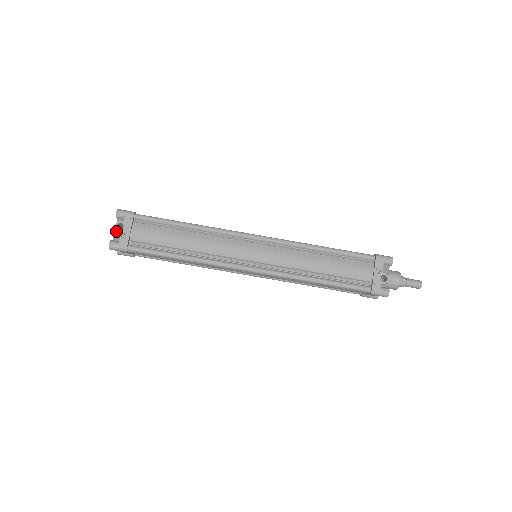
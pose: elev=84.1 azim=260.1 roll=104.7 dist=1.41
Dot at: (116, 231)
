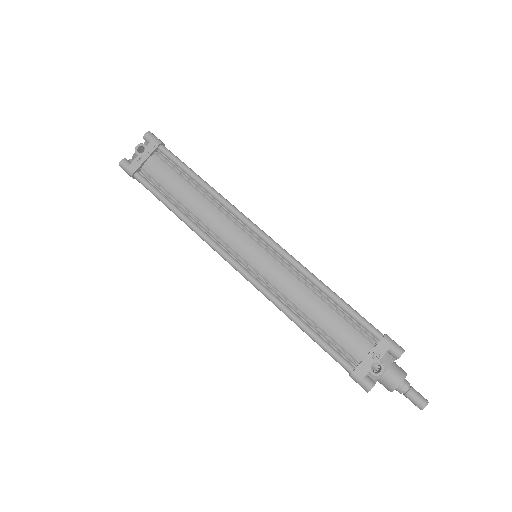
Dot at: (136, 152)
